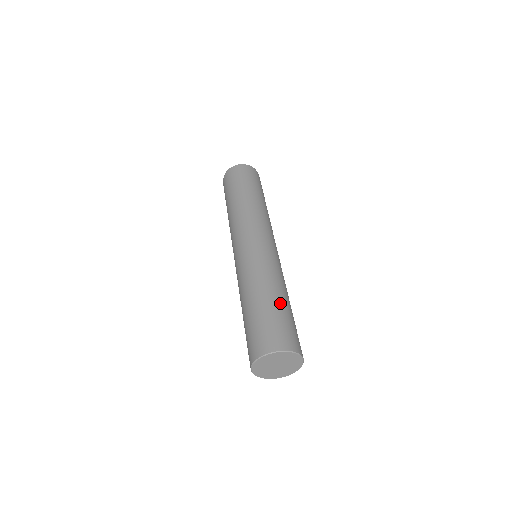
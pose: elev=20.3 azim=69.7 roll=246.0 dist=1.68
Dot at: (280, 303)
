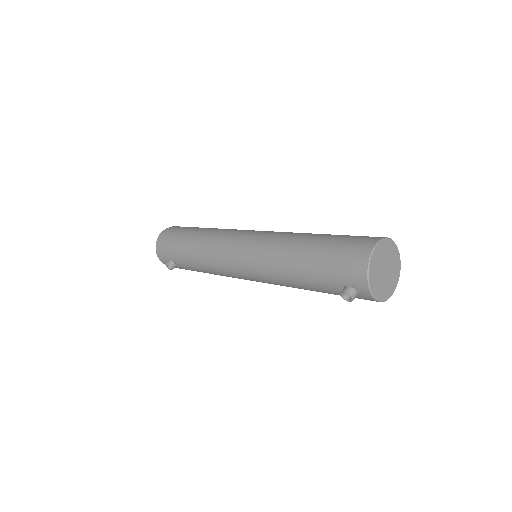
Dot at: occluded
